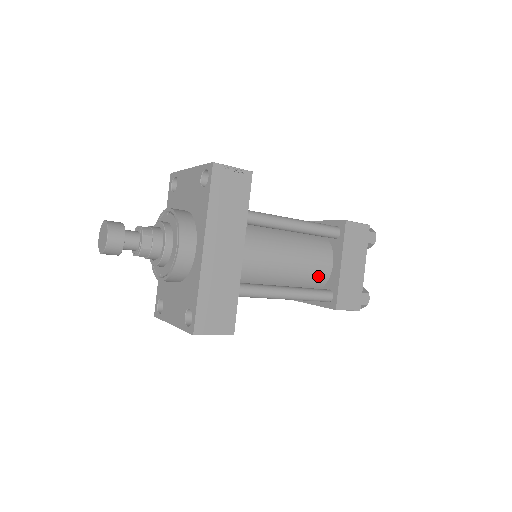
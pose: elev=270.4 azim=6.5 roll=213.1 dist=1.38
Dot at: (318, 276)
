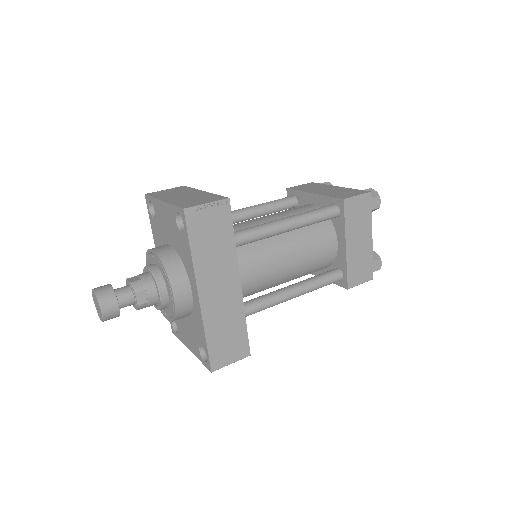
Dot at: (324, 260)
